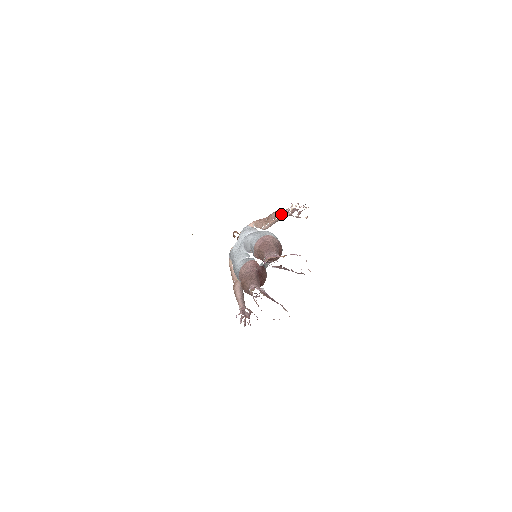
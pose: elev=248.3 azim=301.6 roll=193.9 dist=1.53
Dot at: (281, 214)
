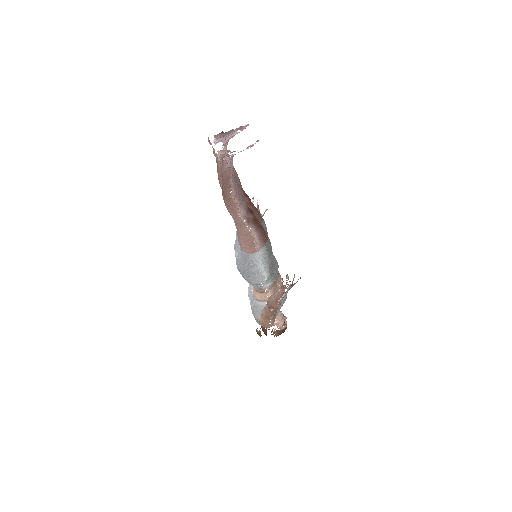
Dot at: occluded
